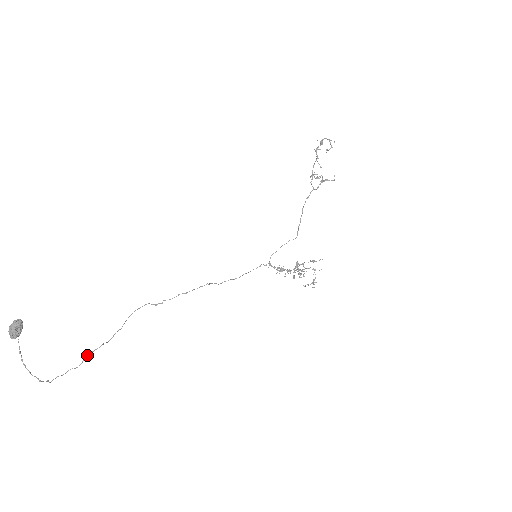
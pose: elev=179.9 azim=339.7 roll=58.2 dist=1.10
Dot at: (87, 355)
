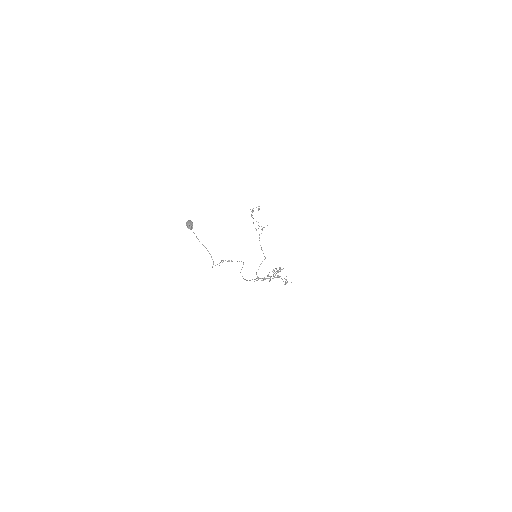
Dot at: occluded
